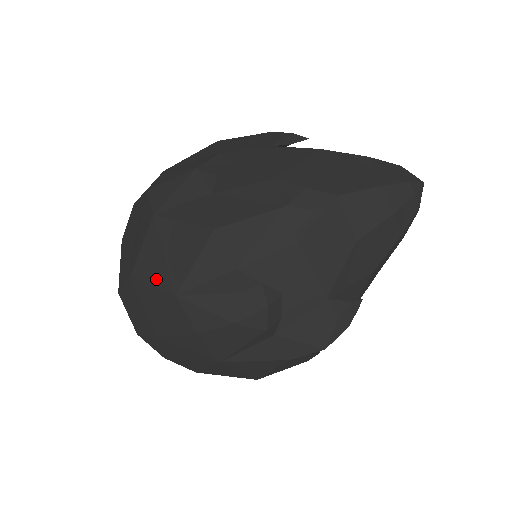
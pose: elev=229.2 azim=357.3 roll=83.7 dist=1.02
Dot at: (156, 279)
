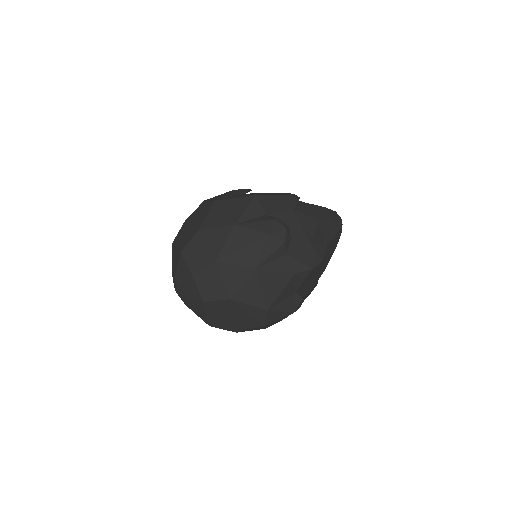
Dot at: (219, 224)
